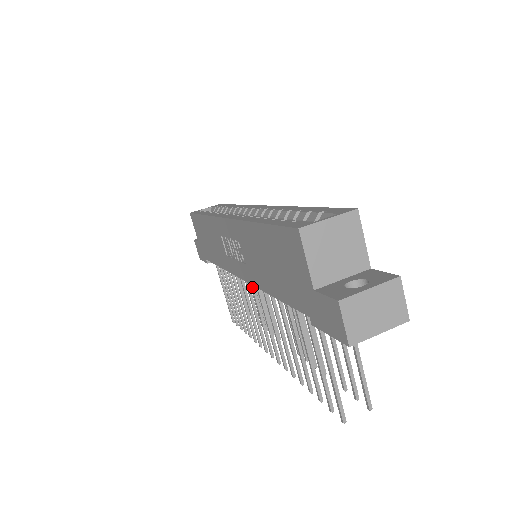
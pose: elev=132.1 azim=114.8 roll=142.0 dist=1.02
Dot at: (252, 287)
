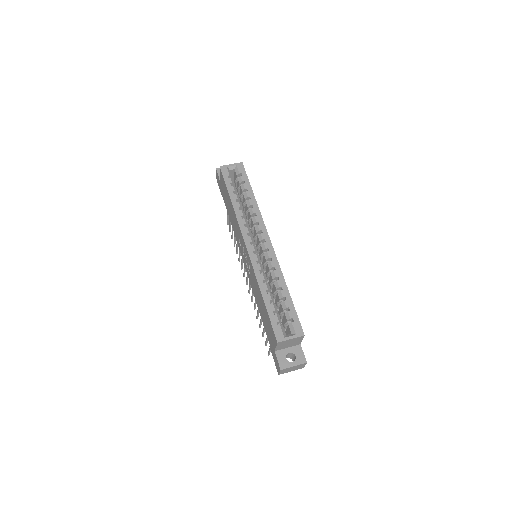
Dot at: occluded
